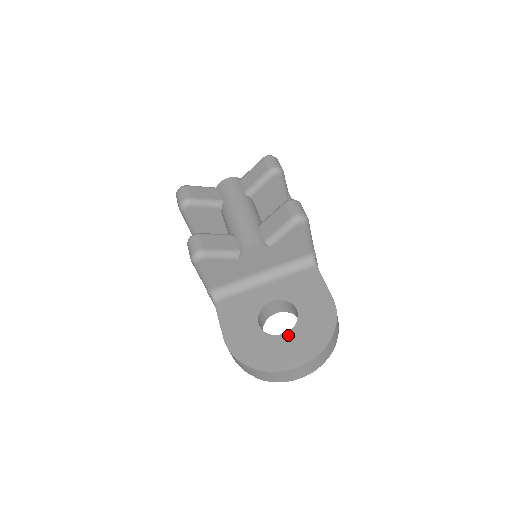
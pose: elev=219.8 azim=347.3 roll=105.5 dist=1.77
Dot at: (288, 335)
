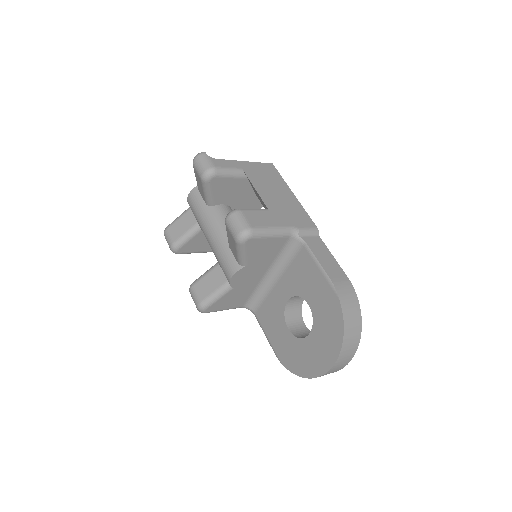
Dot at: (311, 336)
